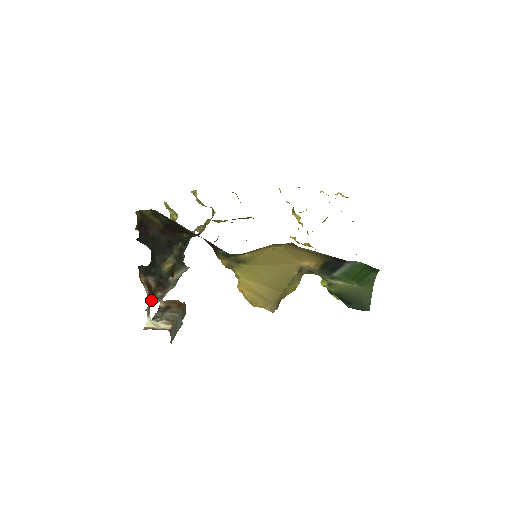
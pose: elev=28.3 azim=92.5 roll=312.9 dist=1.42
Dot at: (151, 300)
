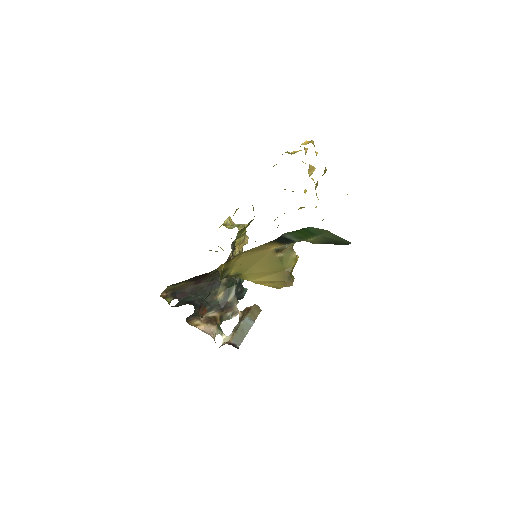
Dot at: (216, 326)
